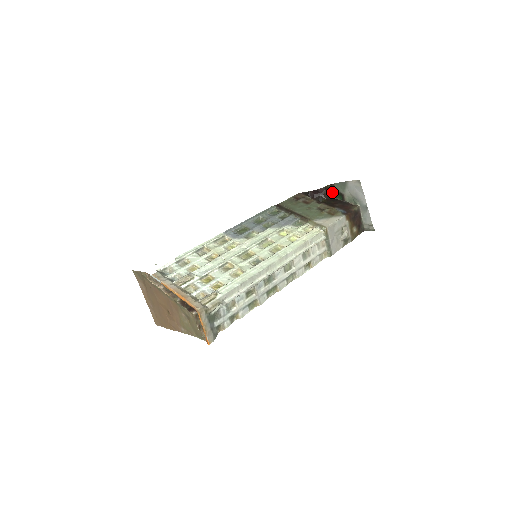
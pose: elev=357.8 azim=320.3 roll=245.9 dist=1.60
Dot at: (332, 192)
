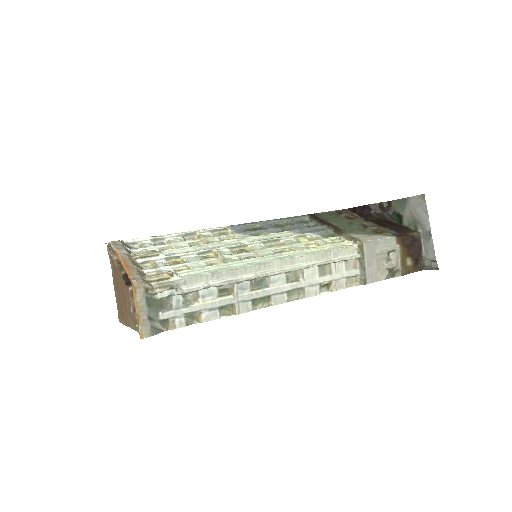
Dot at: (388, 212)
